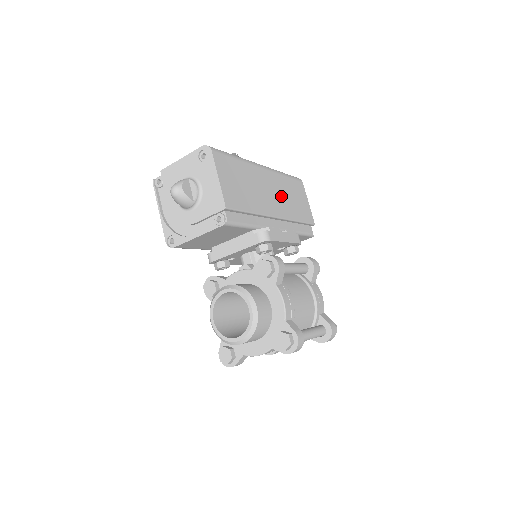
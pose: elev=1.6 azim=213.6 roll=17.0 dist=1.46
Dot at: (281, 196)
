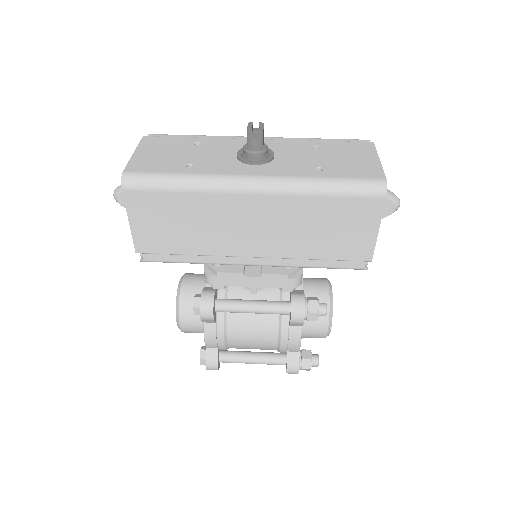
Dot at: (283, 229)
